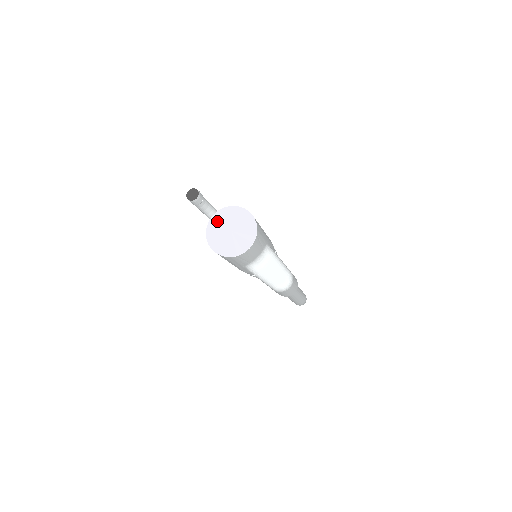
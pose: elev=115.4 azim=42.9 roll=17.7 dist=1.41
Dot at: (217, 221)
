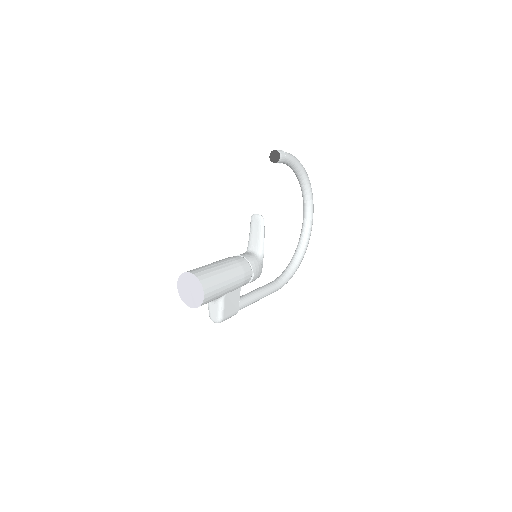
Dot at: (188, 277)
